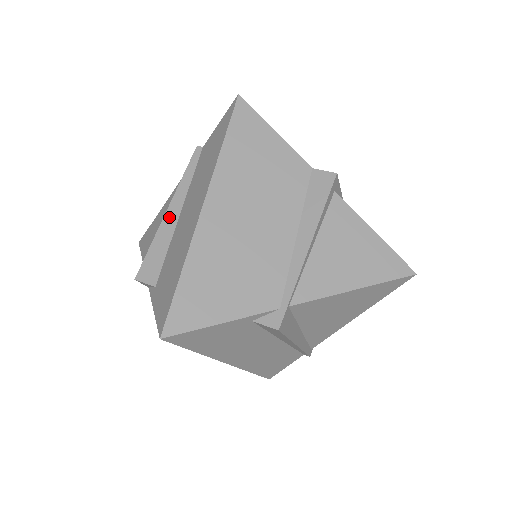
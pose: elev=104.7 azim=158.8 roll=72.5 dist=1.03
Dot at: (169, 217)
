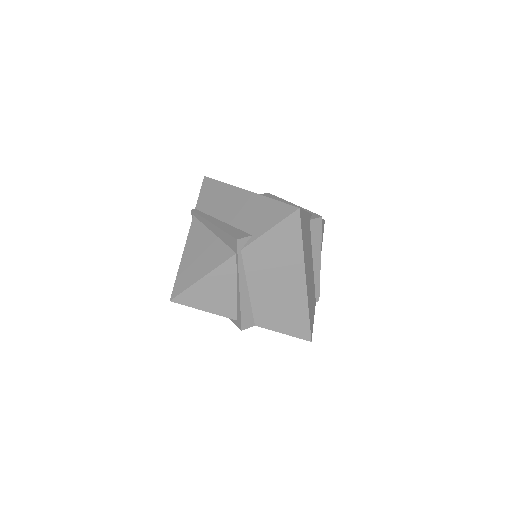
Dot at: (217, 224)
